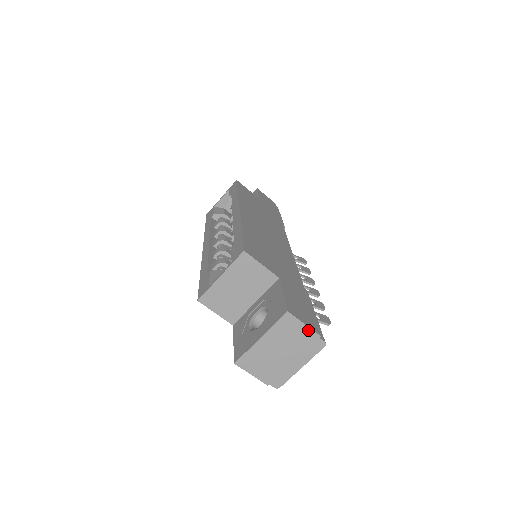
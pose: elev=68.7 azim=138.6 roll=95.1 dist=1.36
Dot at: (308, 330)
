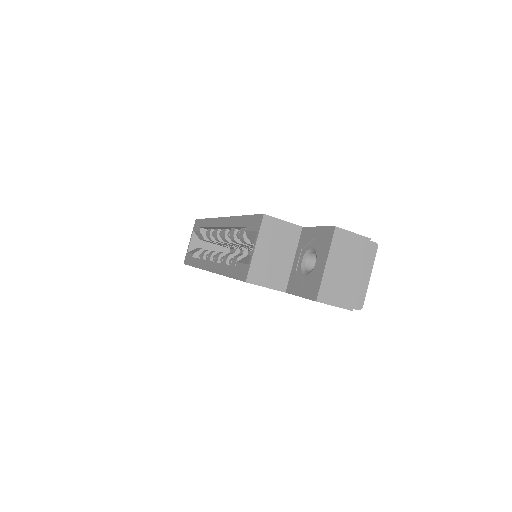
Dot at: (358, 237)
